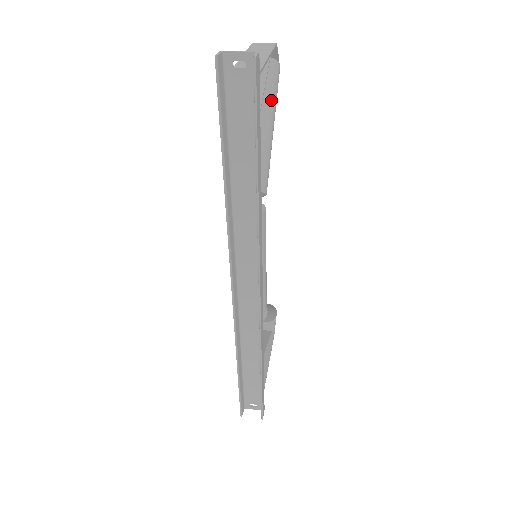
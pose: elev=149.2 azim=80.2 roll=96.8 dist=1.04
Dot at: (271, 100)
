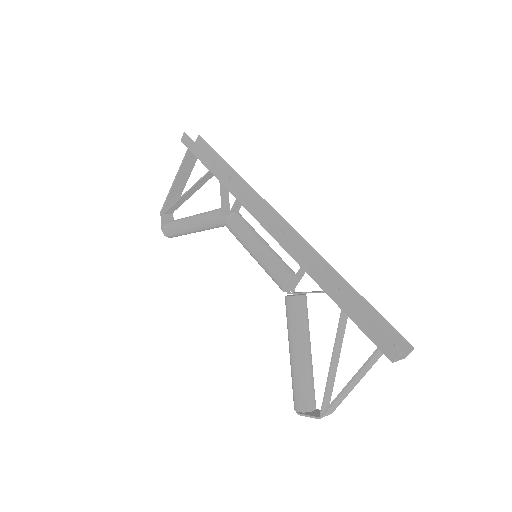
Dot at: occluded
